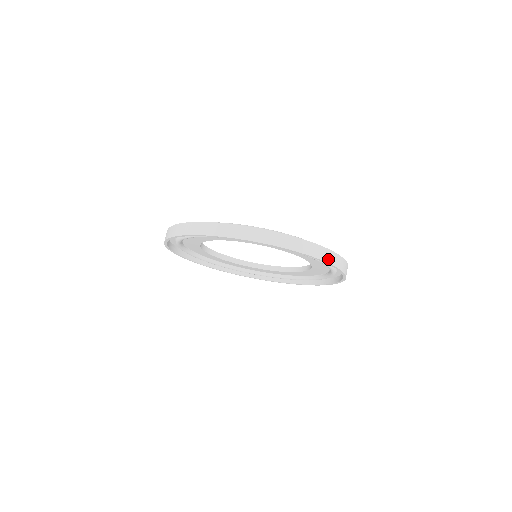
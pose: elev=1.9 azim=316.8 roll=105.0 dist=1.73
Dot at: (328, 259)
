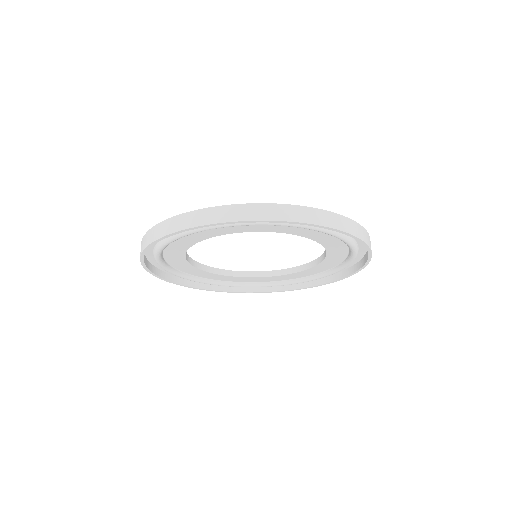
Dot at: occluded
